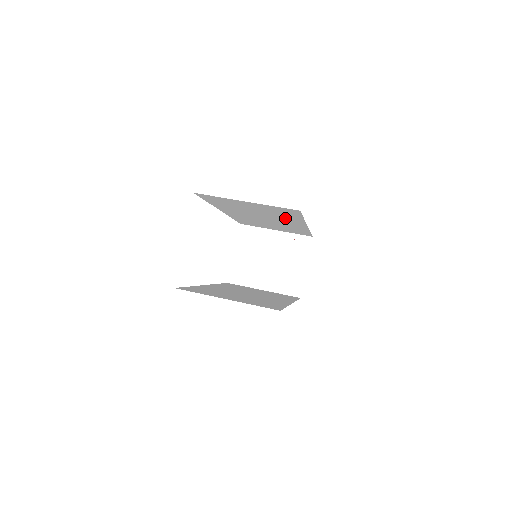
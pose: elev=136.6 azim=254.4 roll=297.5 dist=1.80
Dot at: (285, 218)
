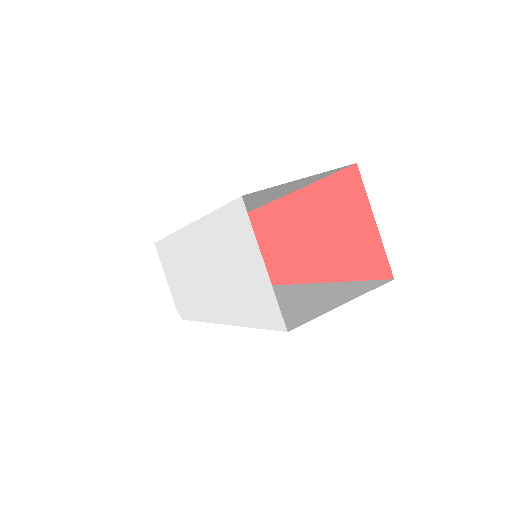
Dot at: (285, 192)
